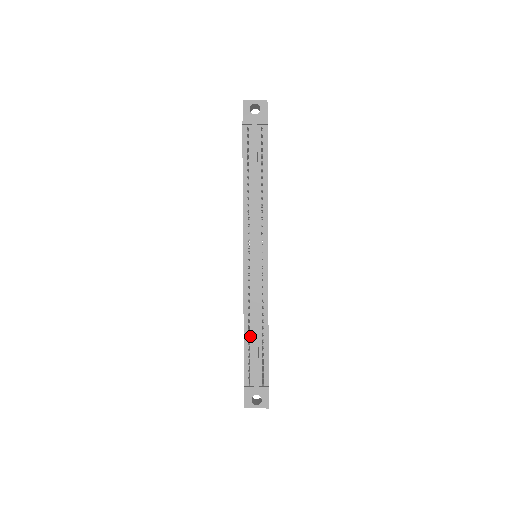
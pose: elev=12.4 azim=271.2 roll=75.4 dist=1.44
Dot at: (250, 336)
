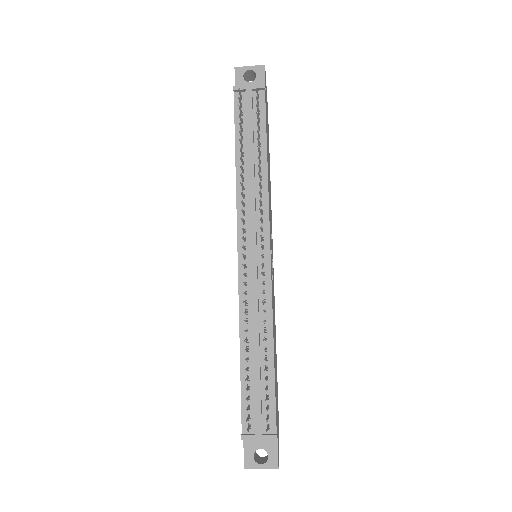
Dot at: (249, 361)
